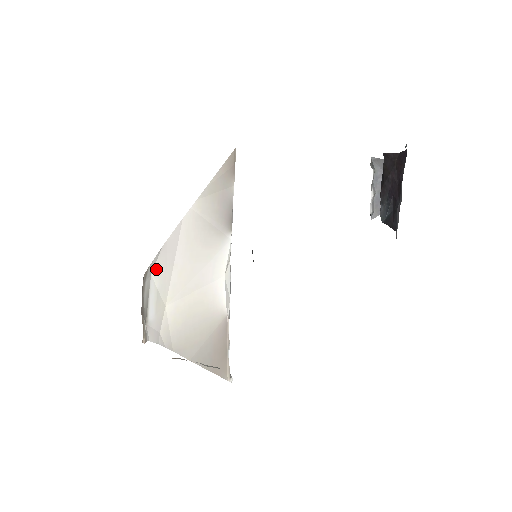
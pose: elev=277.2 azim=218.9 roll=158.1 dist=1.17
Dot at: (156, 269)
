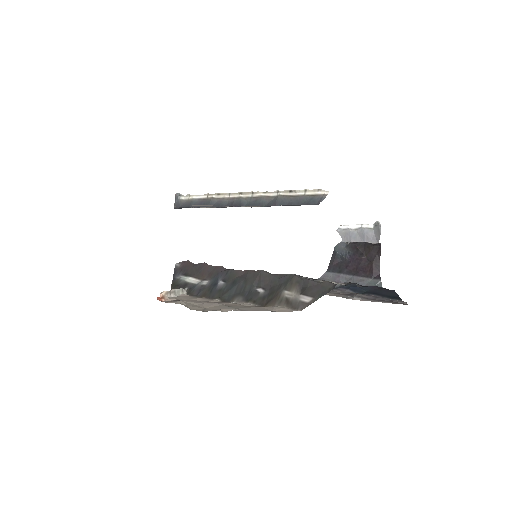
Dot at: occluded
